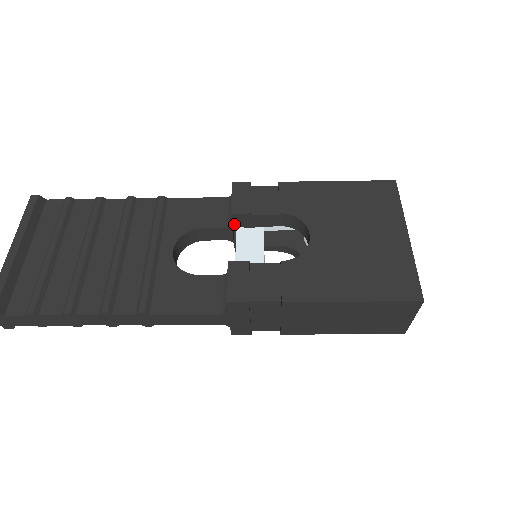
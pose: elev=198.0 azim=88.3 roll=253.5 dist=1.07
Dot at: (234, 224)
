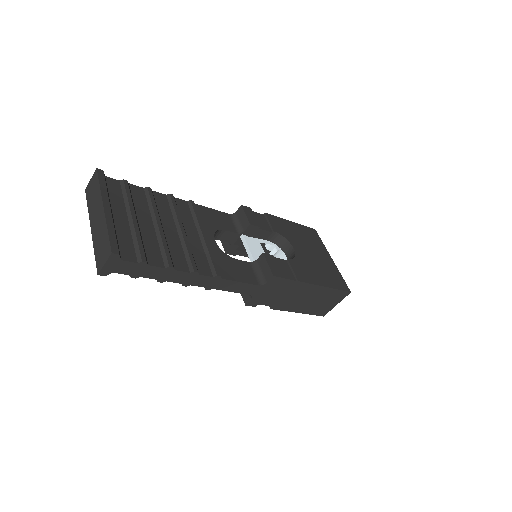
Dot at: (245, 232)
